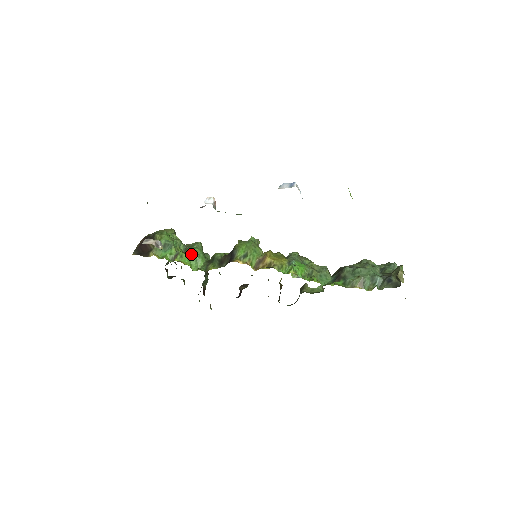
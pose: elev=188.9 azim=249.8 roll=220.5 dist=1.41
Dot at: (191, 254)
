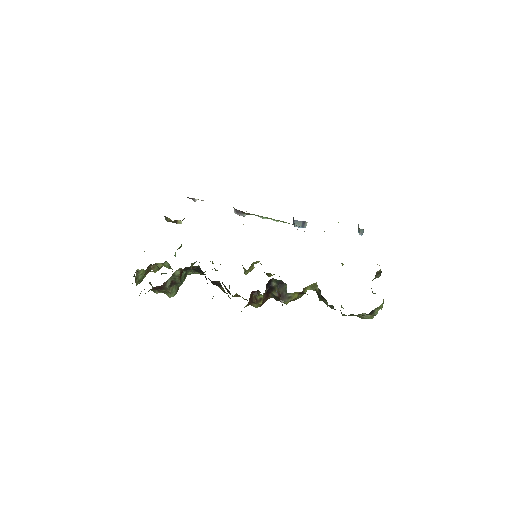
Dot at: occluded
